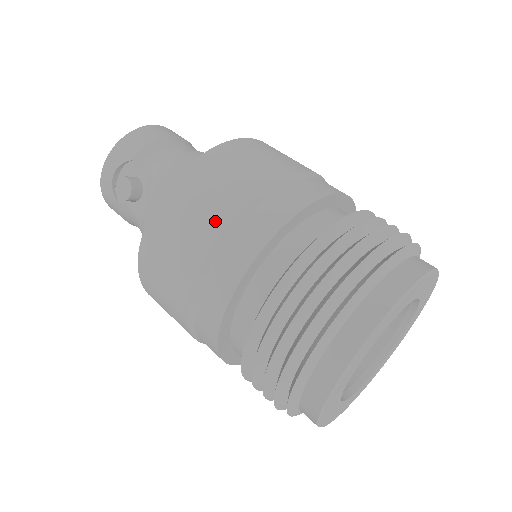
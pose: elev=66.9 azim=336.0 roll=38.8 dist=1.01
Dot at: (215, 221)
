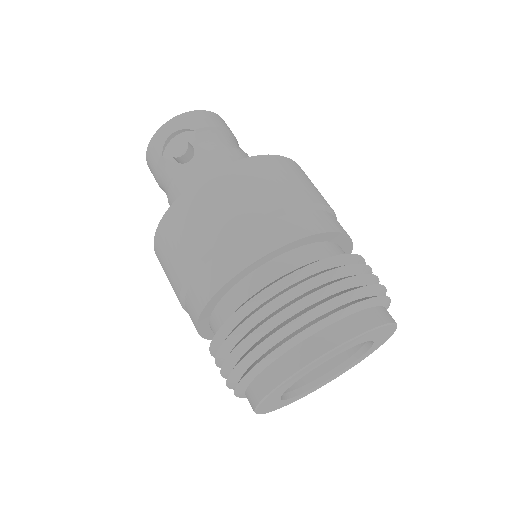
Dot at: (260, 205)
